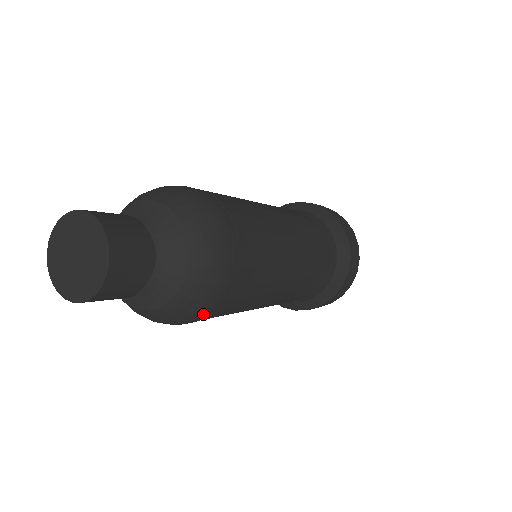
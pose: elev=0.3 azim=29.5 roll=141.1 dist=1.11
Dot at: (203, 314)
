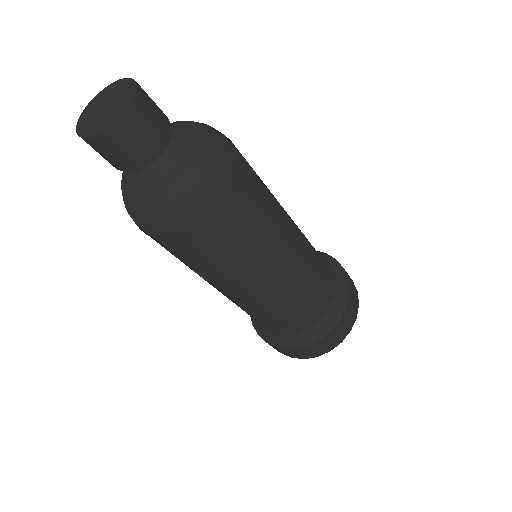
Dot at: (159, 233)
